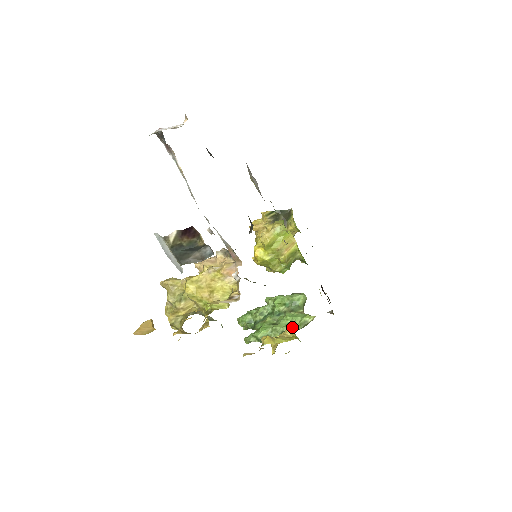
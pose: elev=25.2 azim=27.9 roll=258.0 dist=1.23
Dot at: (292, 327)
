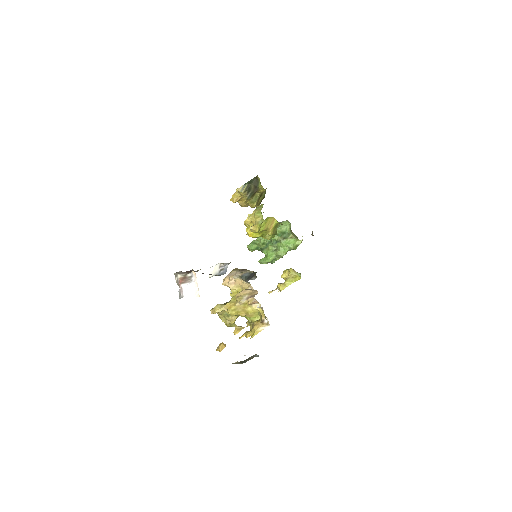
Dot at: (289, 250)
